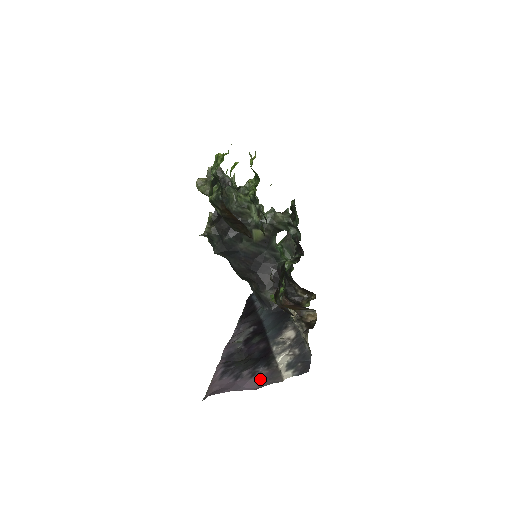
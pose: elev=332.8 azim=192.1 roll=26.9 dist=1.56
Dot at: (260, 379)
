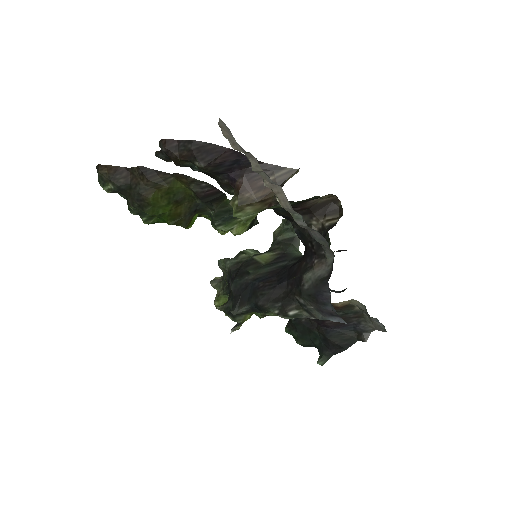
Dot at: occluded
